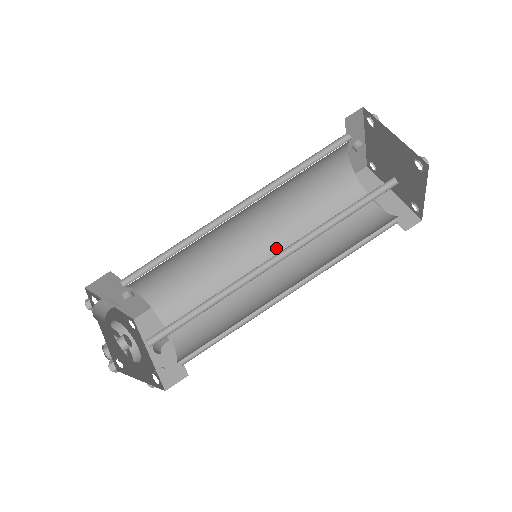
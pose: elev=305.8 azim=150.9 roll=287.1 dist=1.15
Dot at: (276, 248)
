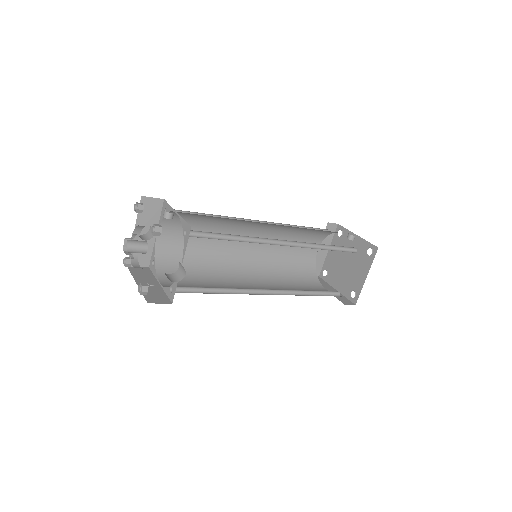
Dot at: (261, 233)
